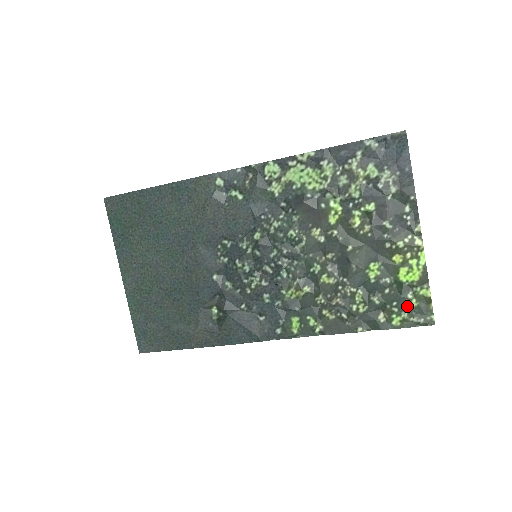
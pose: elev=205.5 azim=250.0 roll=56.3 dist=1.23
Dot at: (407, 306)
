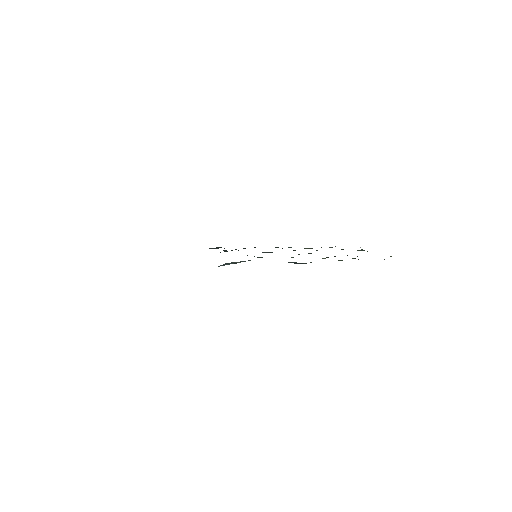
Dot at: occluded
